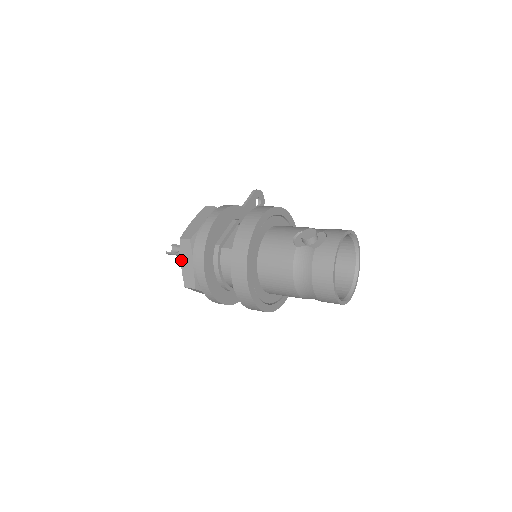
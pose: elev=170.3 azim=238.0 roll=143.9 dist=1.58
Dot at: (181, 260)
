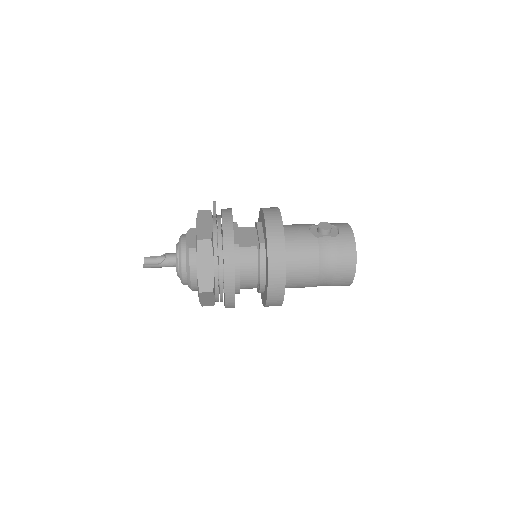
Dot at: (197, 263)
